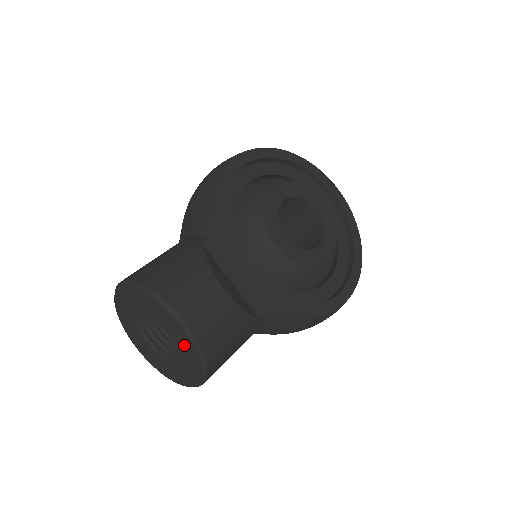
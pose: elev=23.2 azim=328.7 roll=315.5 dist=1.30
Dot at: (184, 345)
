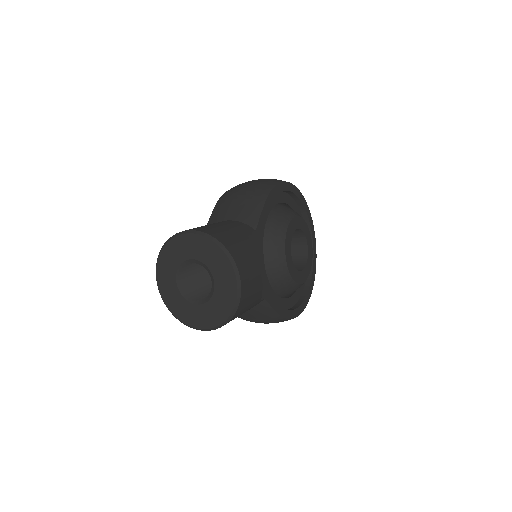
Dot at: (225, 297)
